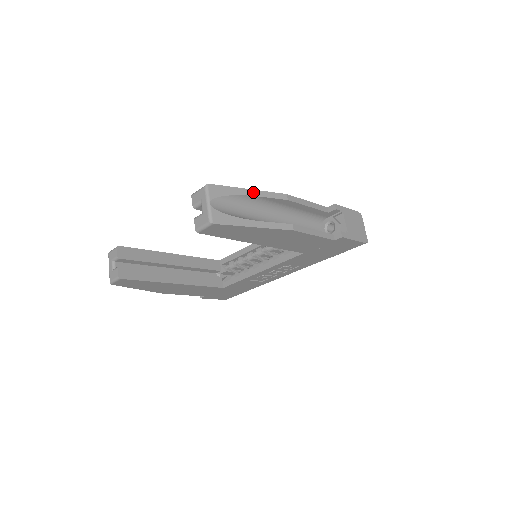
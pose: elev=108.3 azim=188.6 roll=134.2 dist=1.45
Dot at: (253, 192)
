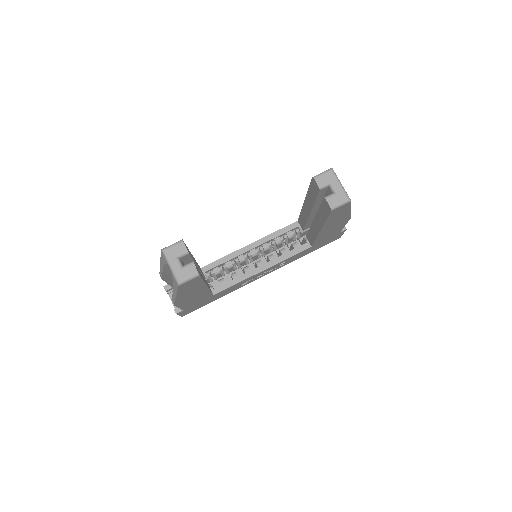
Dot at: occluded
